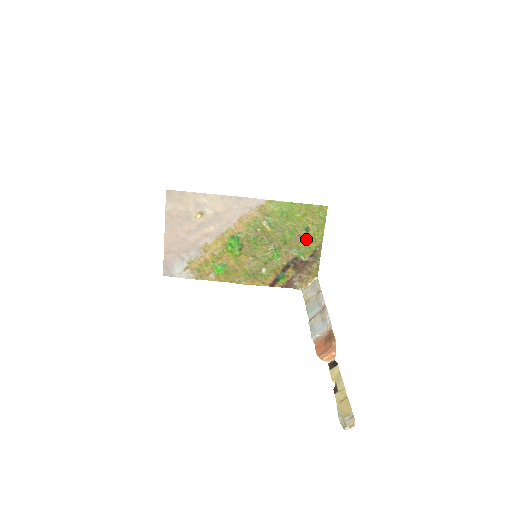
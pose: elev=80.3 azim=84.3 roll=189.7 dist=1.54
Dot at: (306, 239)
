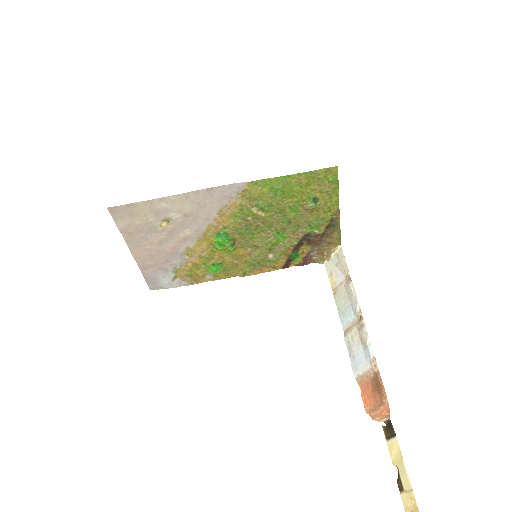
Dot at: (316, 211)
